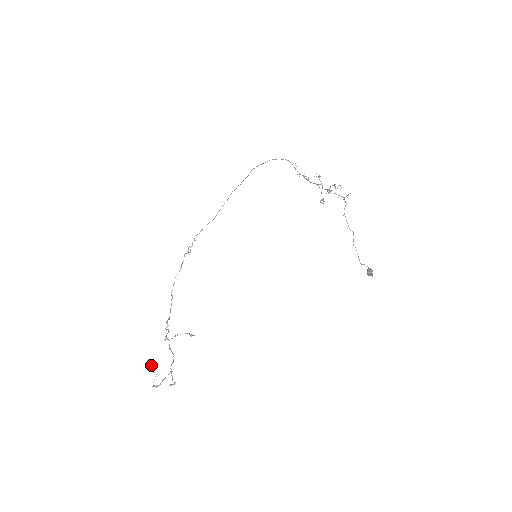
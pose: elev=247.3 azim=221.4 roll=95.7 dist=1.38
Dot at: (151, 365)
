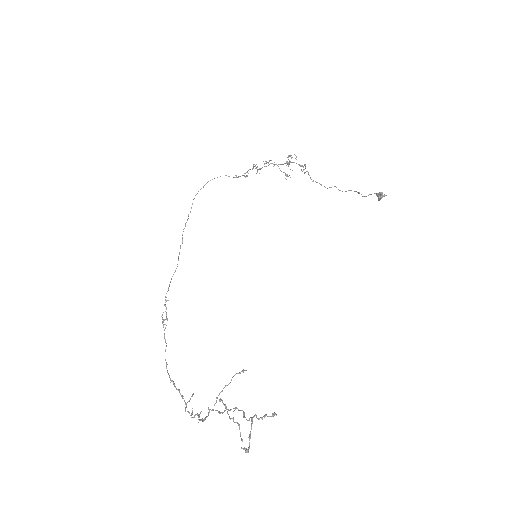
Dot at: (226, 409)
